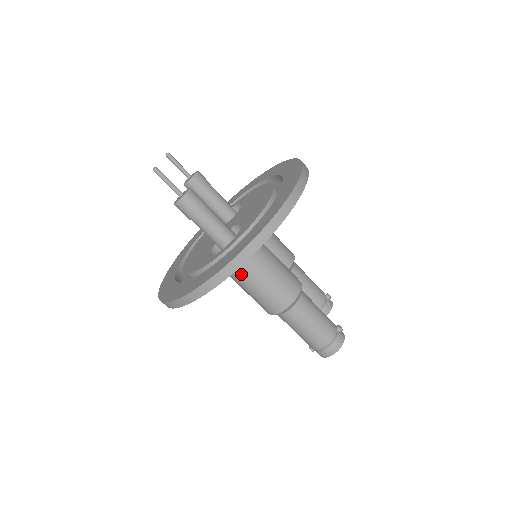
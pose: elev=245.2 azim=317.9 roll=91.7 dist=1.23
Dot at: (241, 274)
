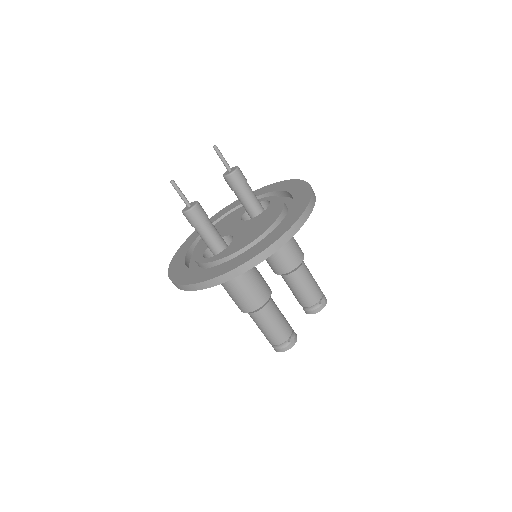
Dot at: occluded
